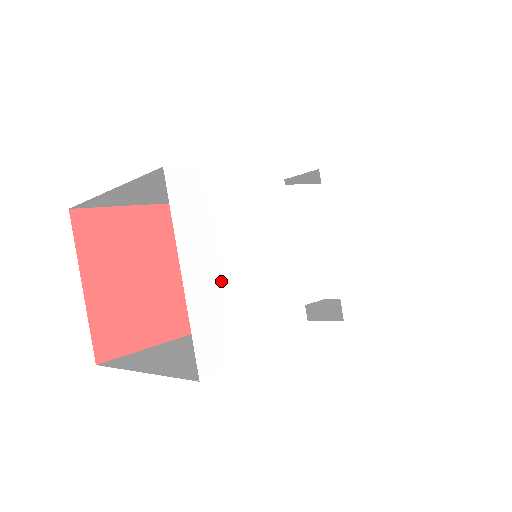
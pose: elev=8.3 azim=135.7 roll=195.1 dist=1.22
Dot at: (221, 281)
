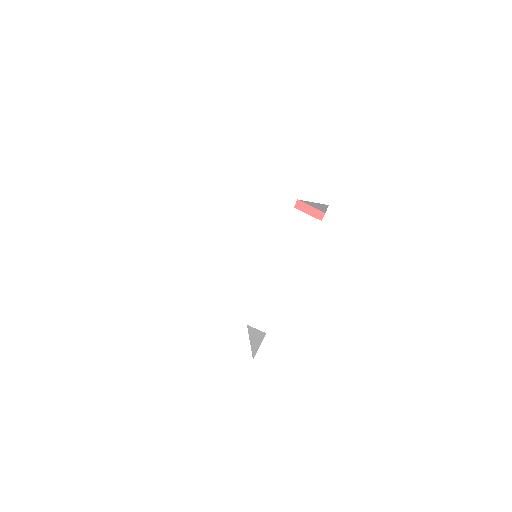
Dot at: (128, 224)
